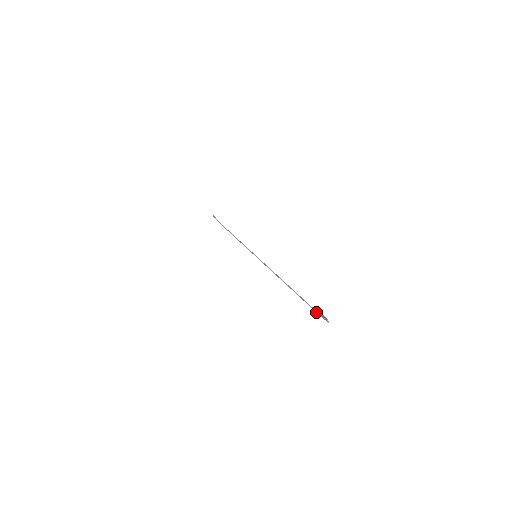
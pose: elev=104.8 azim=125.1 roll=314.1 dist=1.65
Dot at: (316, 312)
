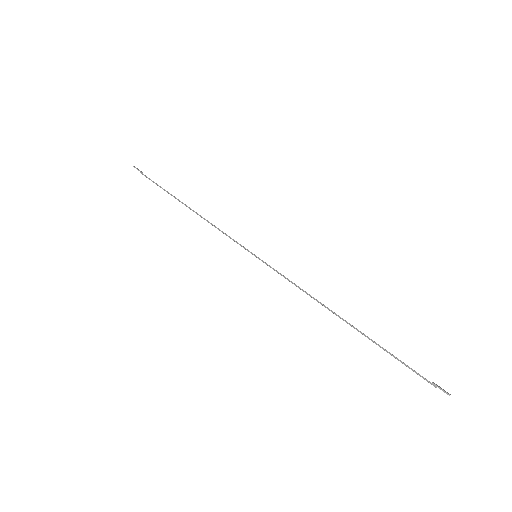
Dot at: occluded
